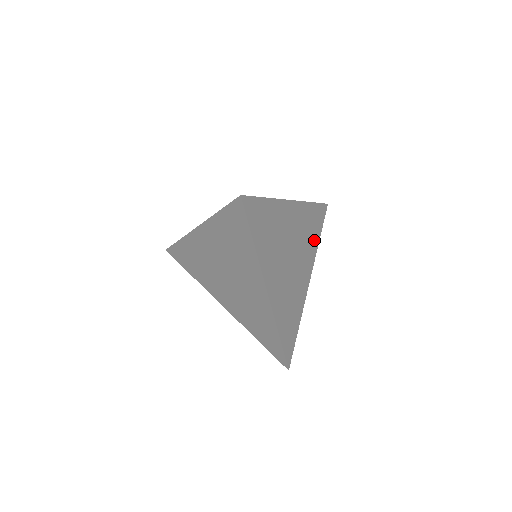
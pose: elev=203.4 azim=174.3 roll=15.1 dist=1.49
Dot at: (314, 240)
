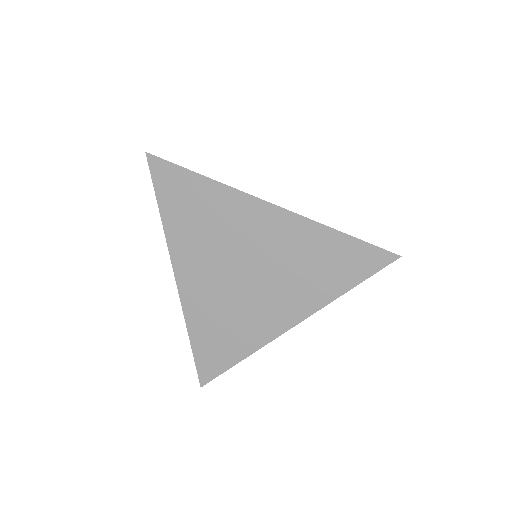
Dot at: occluded
